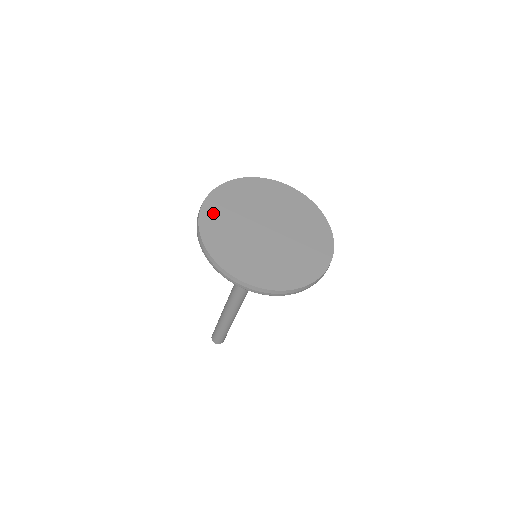
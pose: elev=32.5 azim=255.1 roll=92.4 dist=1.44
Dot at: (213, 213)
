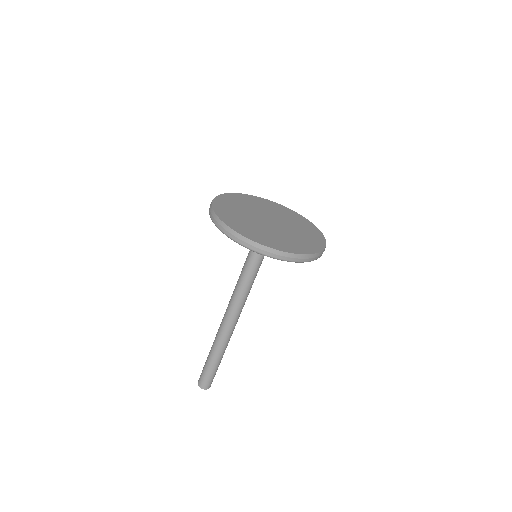
Dot at: (223, 207)
